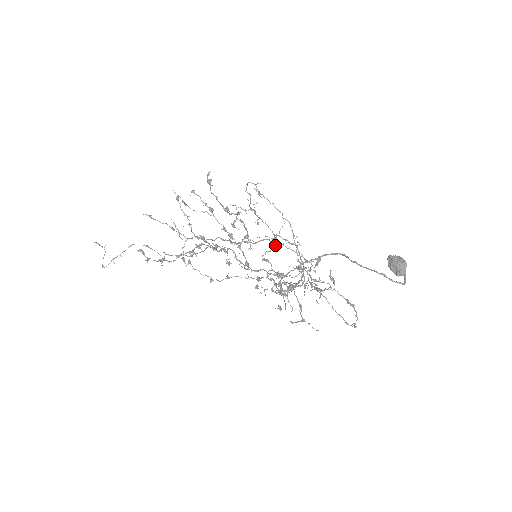
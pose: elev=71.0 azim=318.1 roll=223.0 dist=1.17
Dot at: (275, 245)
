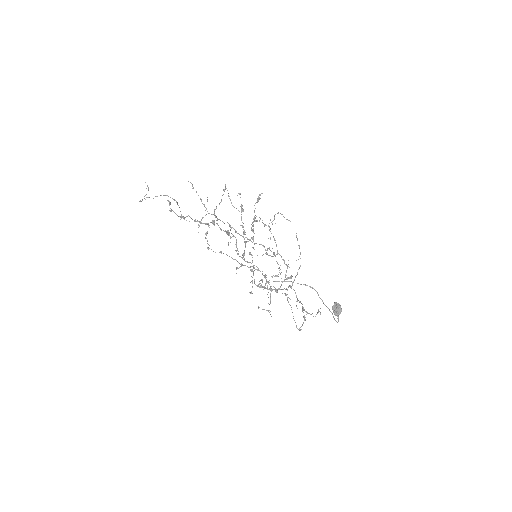
Dot at: (270, 255)
